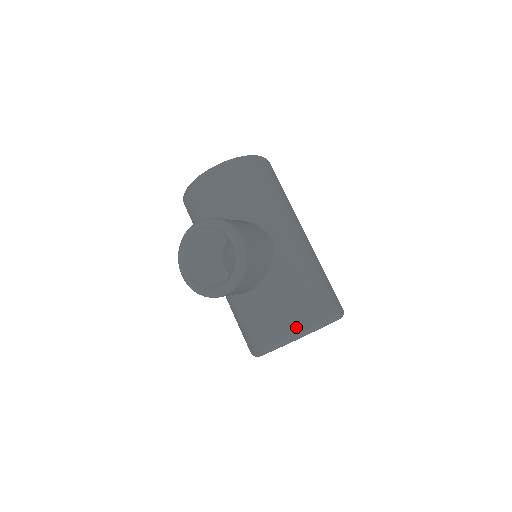
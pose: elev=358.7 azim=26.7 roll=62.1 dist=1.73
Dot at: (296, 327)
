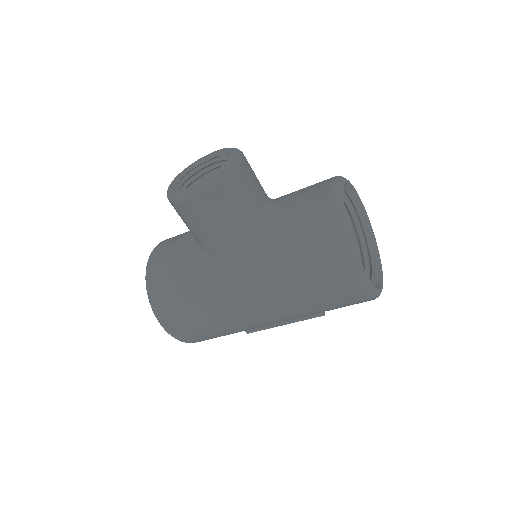
Dot at: (330, 178)
